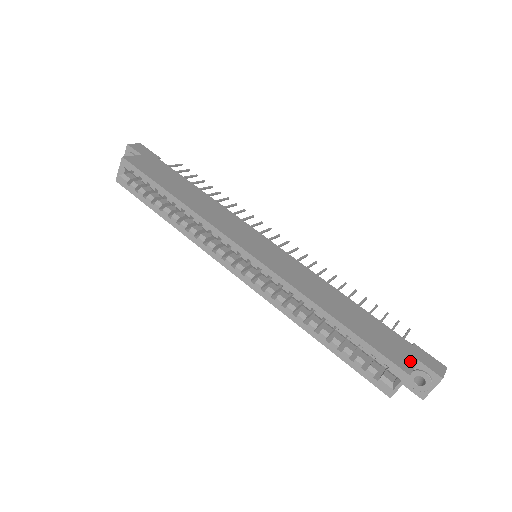
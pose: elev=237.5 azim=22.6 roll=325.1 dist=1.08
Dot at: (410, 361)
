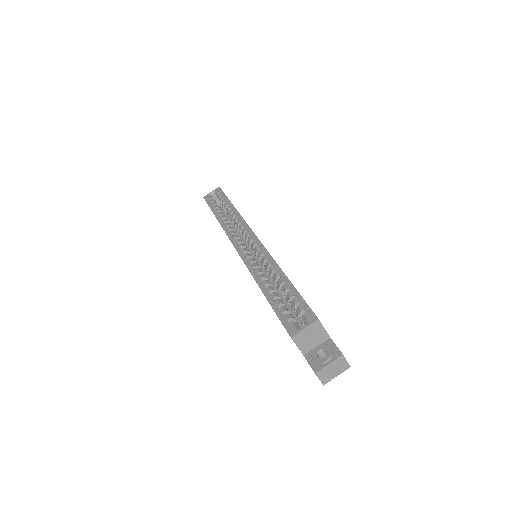
Dot at: occluded
